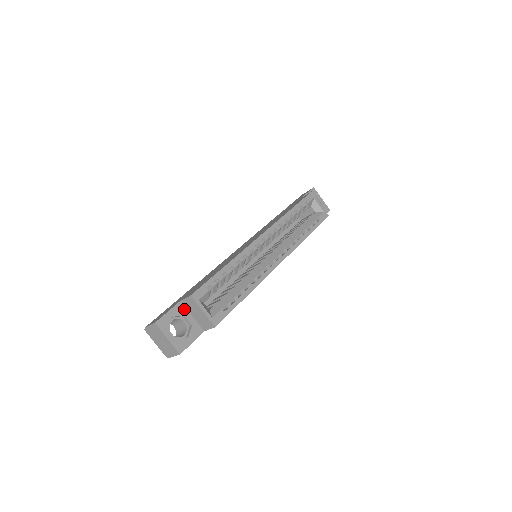
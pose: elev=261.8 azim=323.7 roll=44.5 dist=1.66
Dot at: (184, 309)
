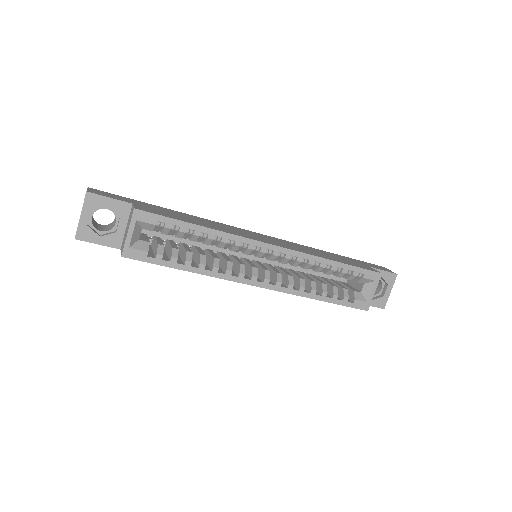
Dot at: (127, 213)
